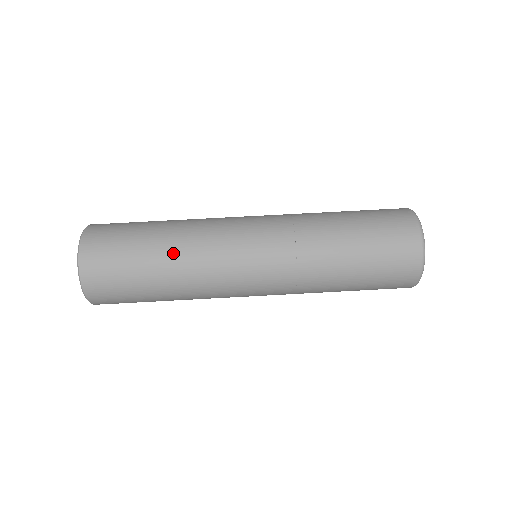
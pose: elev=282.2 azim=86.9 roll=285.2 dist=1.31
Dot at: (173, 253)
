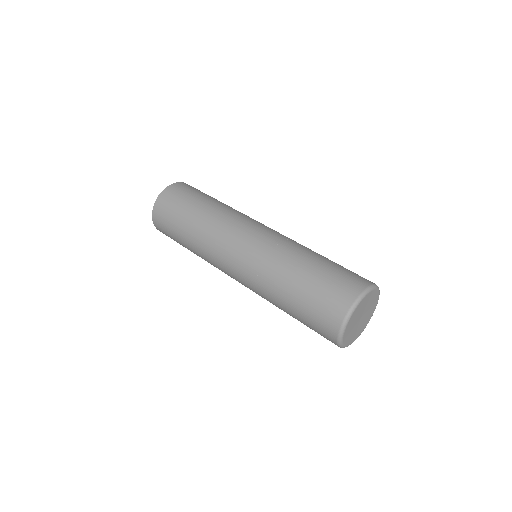
Dot at: (202, 218)
